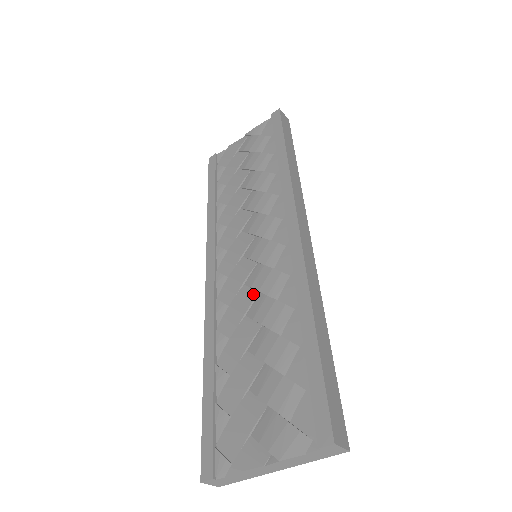
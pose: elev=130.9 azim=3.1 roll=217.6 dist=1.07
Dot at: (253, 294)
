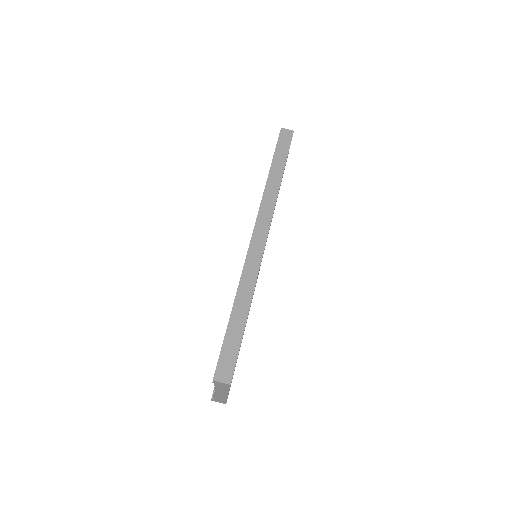
Dot at: occluded
